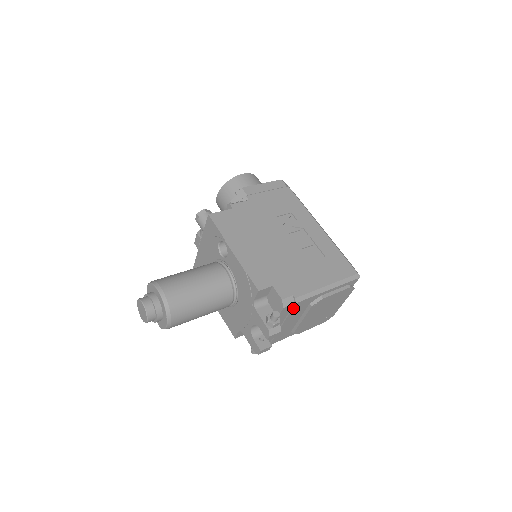
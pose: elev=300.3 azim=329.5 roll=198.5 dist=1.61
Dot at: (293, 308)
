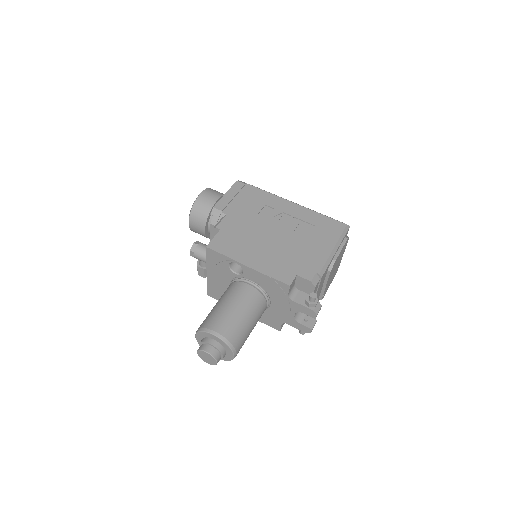
Dot at: (320, 282)
